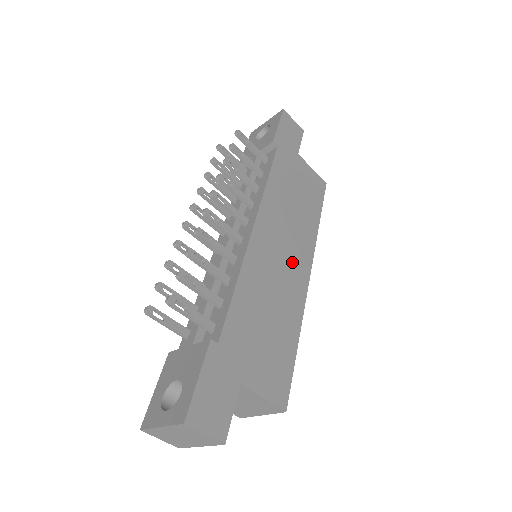
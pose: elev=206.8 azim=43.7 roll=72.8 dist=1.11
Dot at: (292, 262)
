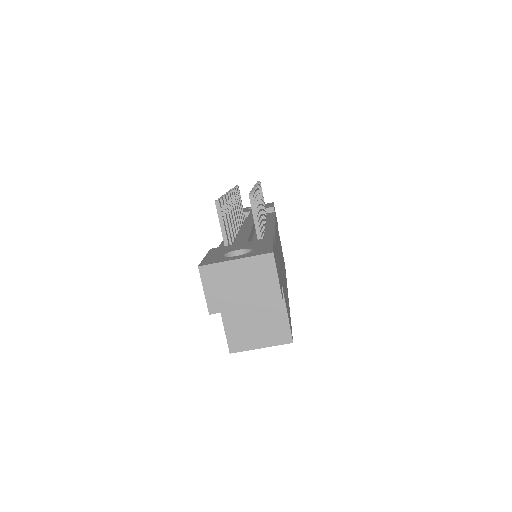
Dot at: occluded
